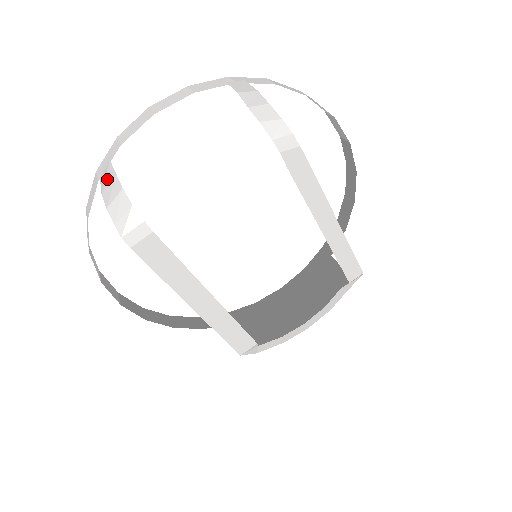
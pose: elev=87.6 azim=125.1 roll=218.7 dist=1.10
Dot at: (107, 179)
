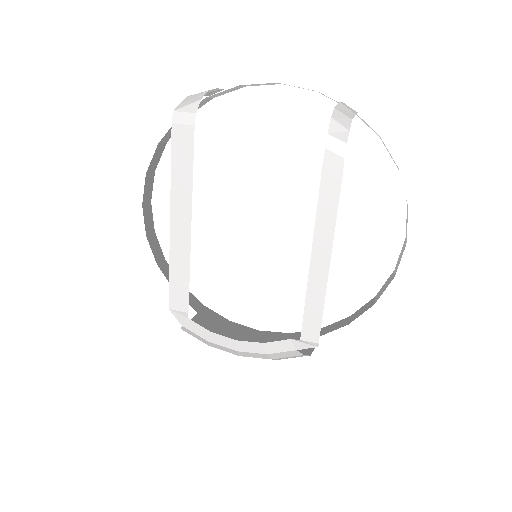
Dot at: (209, 91)
